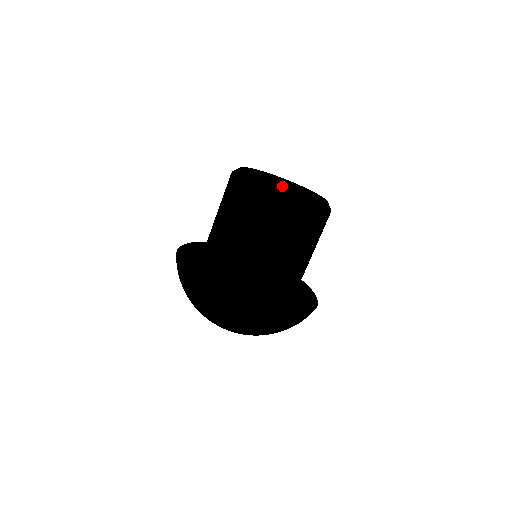
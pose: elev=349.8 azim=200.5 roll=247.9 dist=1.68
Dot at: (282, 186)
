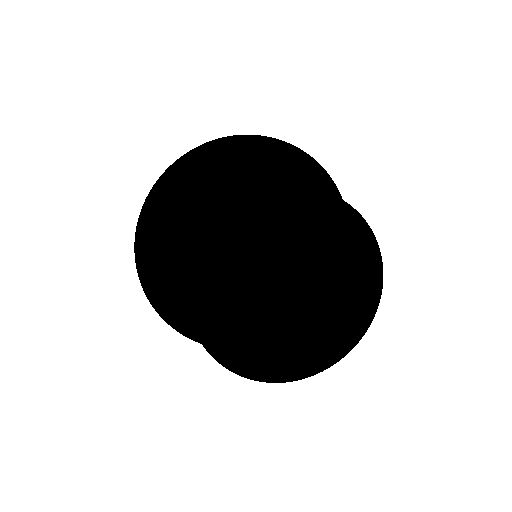
Dot at: (357, 254)
